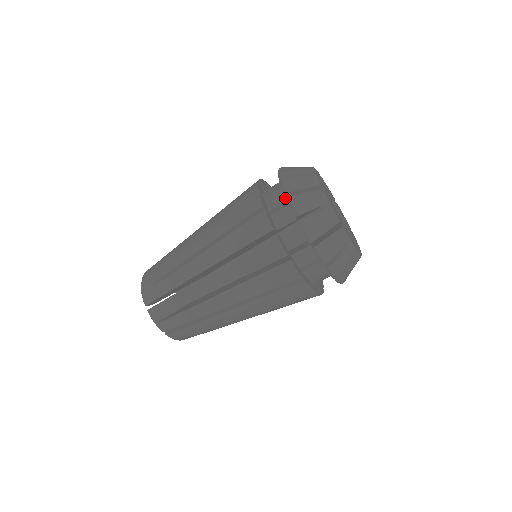
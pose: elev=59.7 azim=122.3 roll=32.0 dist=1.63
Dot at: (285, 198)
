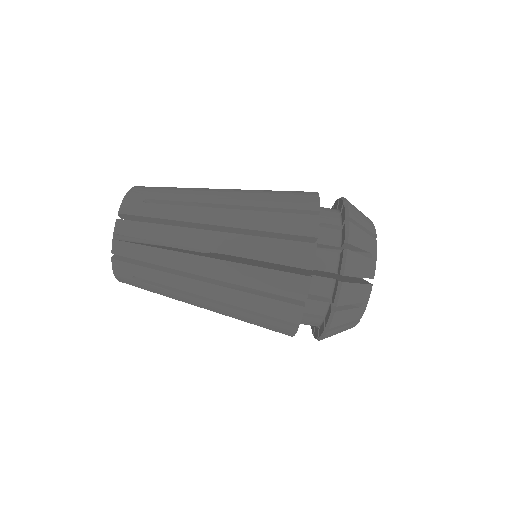
Dot at: (339, 222)
